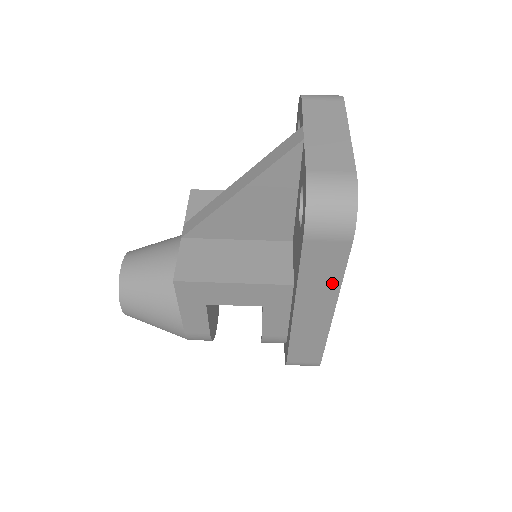
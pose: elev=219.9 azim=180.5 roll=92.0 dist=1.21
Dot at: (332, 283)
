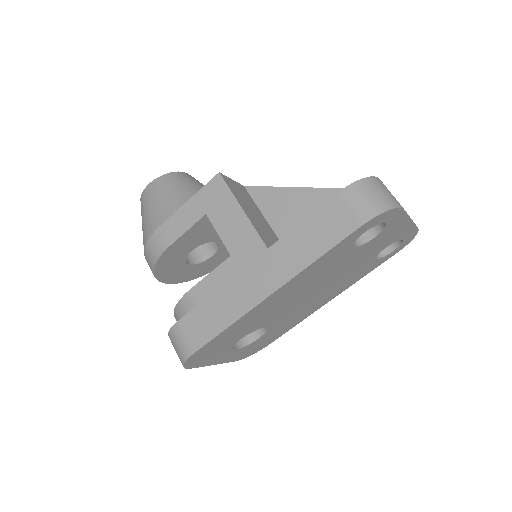
Dot at: (307, 257)
